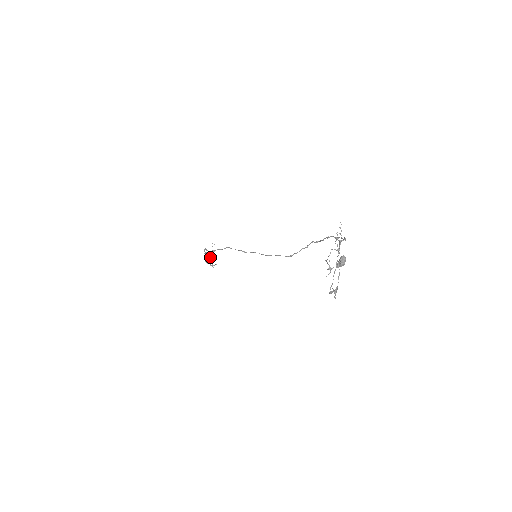
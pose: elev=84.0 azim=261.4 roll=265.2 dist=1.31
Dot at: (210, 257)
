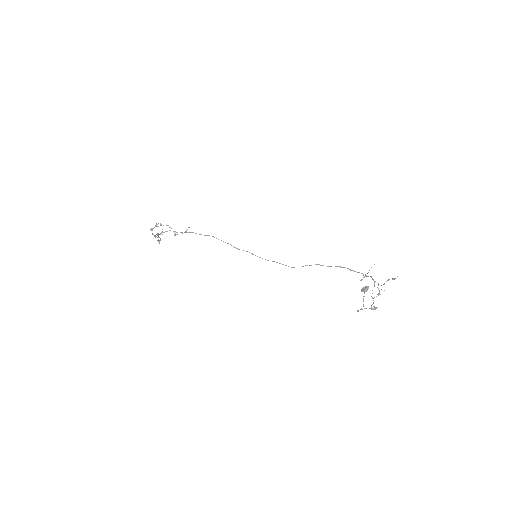
Dot at: occluded
